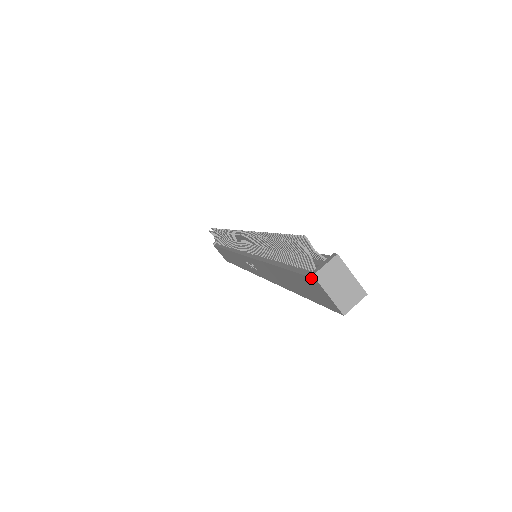
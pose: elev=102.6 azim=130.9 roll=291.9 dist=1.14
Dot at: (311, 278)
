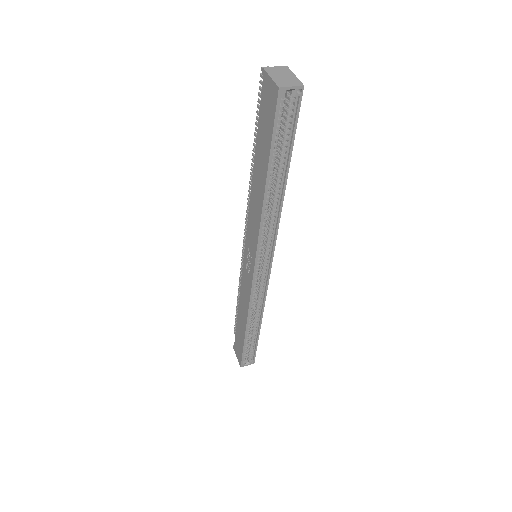
Dot at: (263, 80)
